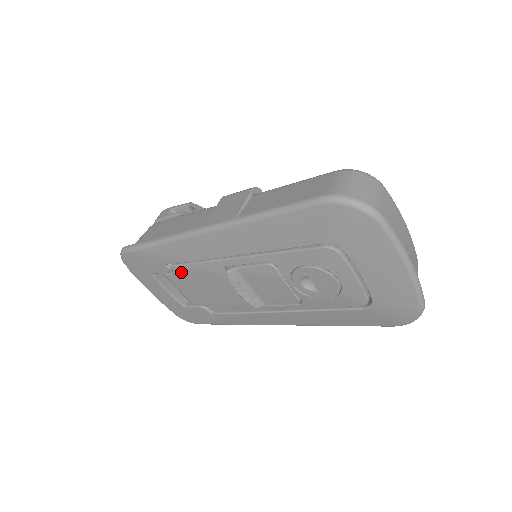
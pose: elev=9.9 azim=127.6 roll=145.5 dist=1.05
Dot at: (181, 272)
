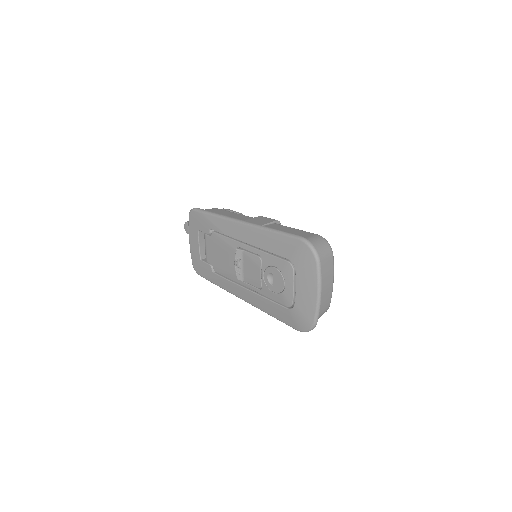
Dot at: (215, 237)
